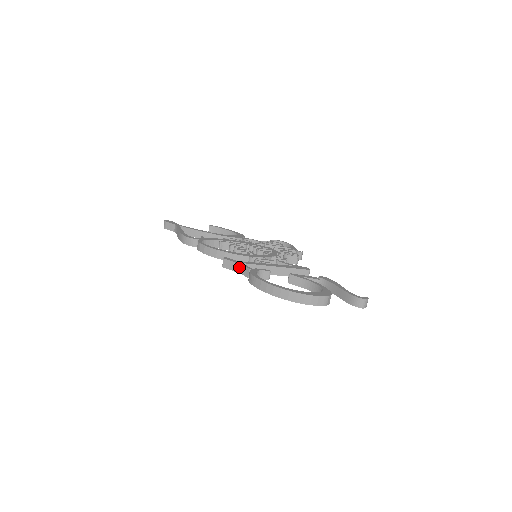
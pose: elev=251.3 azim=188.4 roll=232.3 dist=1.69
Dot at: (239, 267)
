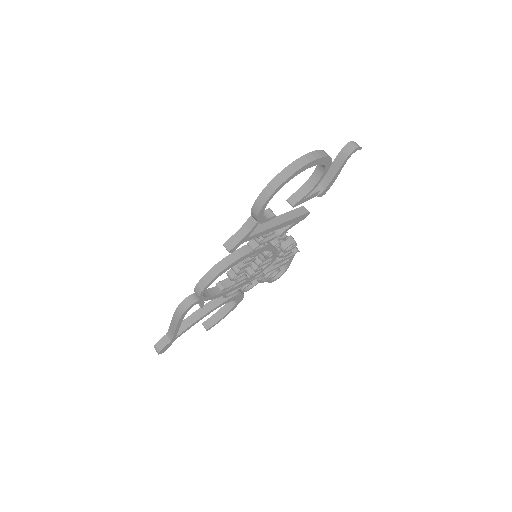
Dot at: (242, 231)
